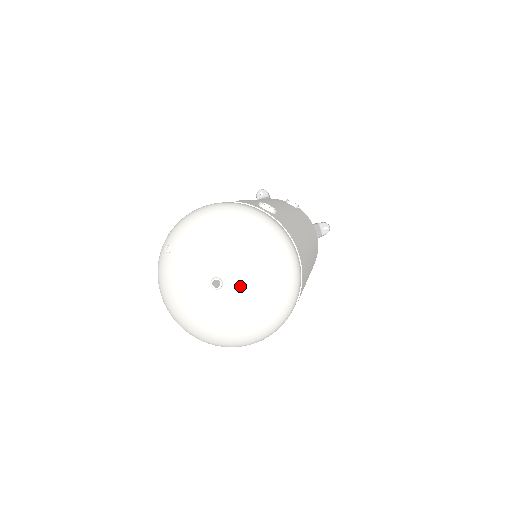
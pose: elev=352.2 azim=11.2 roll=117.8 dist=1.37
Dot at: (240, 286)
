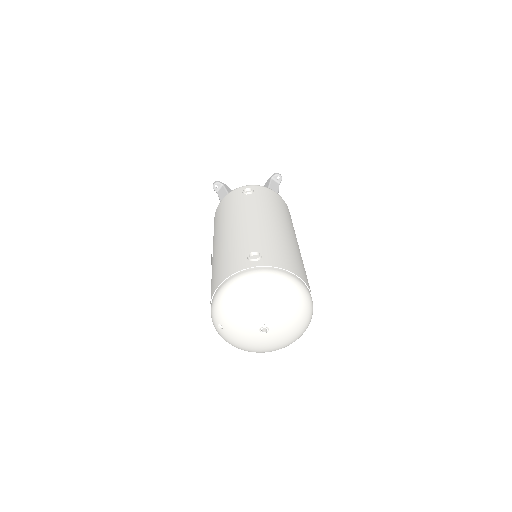
Dot at: (278, 322)
